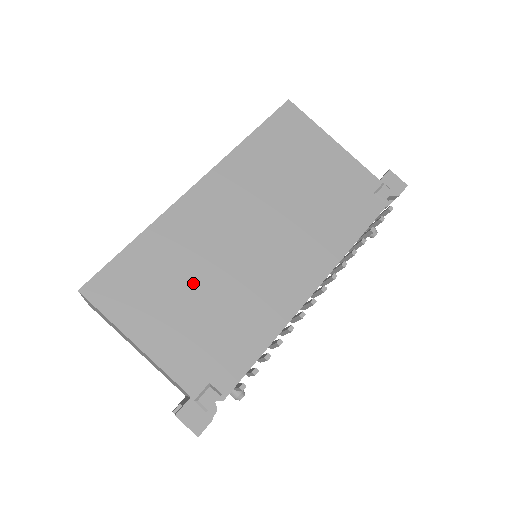
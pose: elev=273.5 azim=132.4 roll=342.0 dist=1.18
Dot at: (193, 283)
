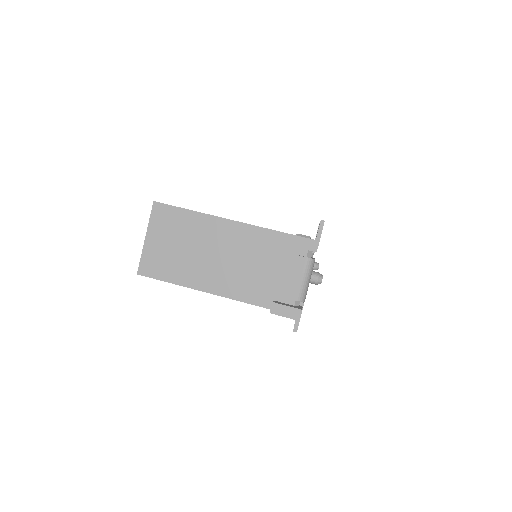
Dot at: occluded
